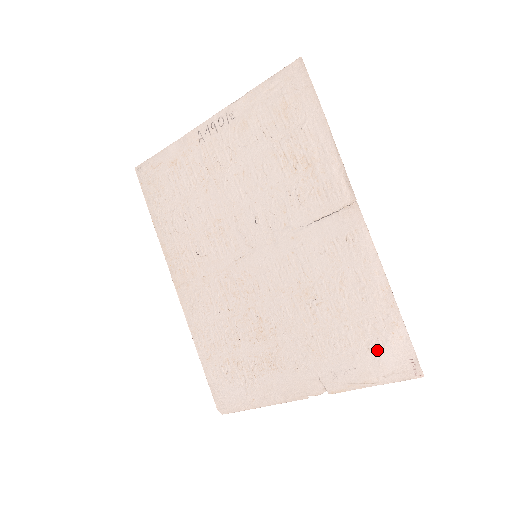
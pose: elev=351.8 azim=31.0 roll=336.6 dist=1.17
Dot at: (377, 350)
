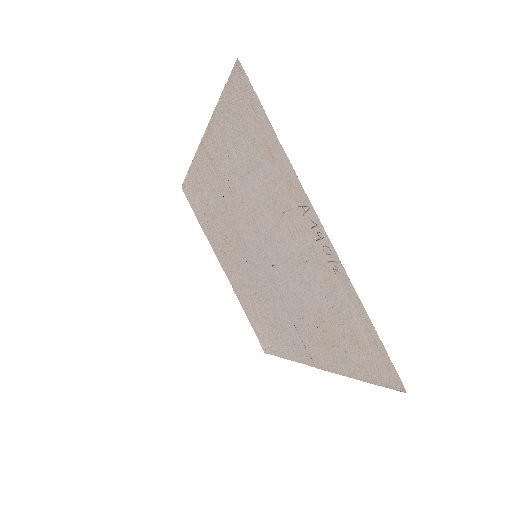
Dot at: (261, 332)
